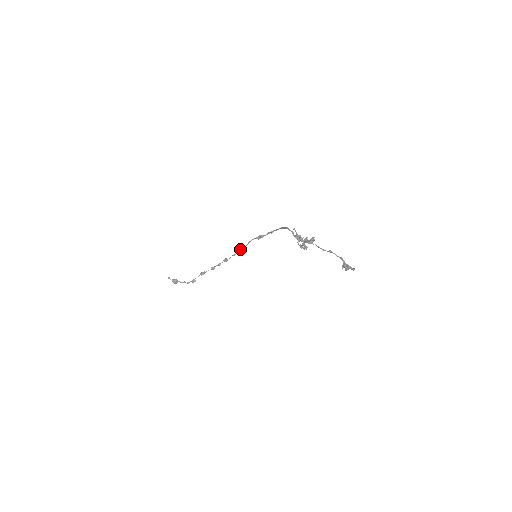
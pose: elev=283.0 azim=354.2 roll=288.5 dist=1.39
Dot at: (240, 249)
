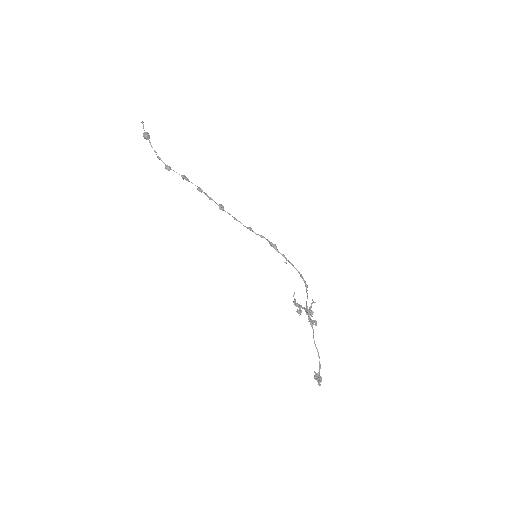
Dot at: (247, 227)
